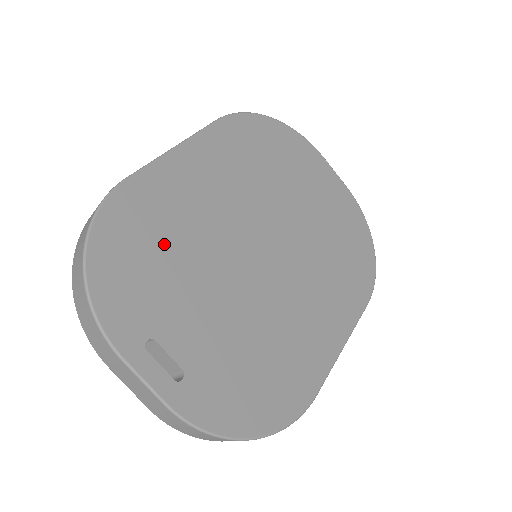
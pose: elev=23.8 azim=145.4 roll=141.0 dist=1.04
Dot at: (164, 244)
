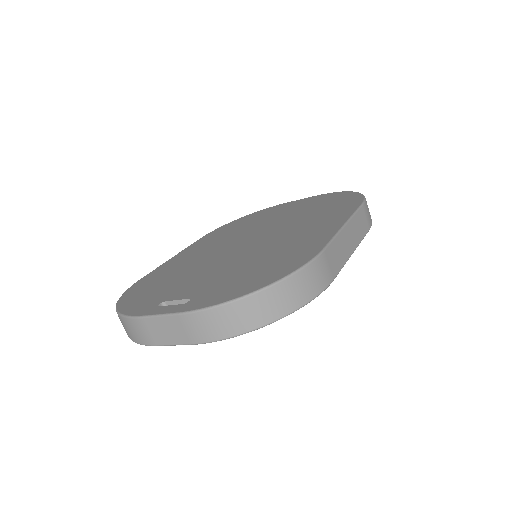
Dot at: (168, 278)
